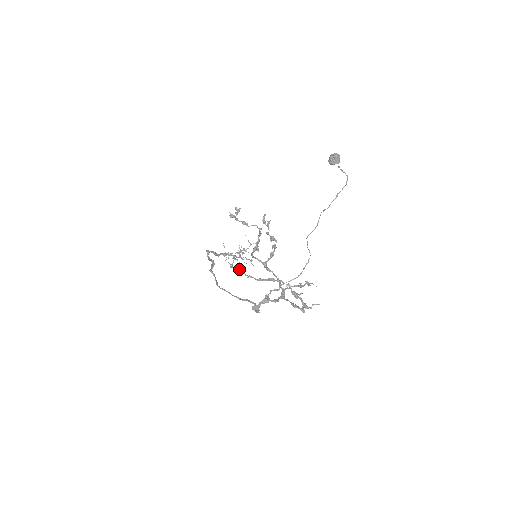
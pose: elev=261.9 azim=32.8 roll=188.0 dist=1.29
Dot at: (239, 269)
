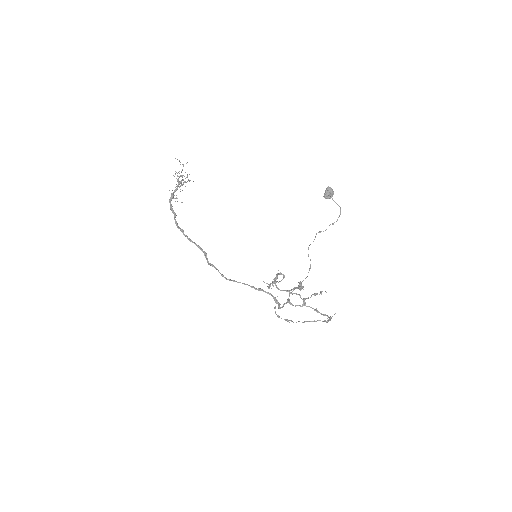
Dot at: occluded
